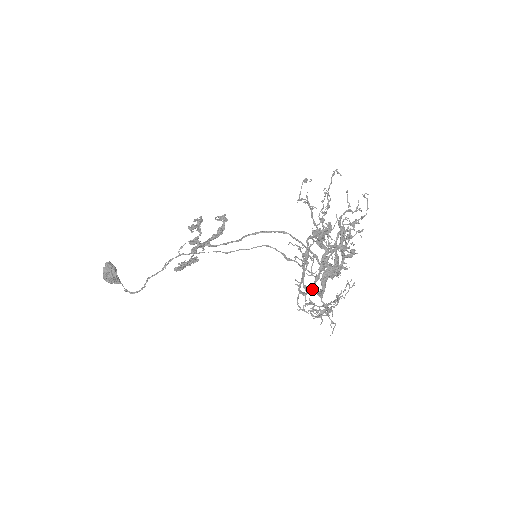
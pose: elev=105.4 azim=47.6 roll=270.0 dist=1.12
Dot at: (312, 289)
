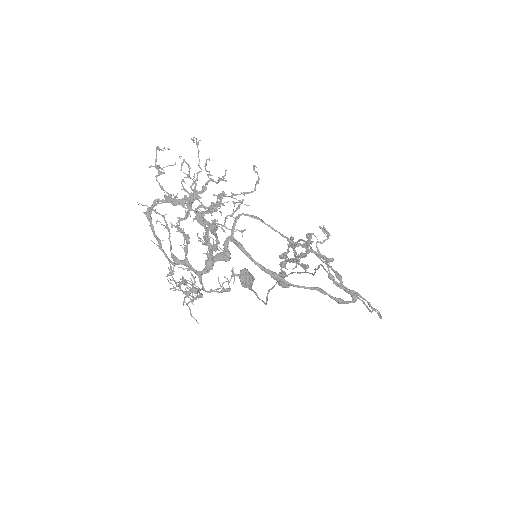
Dot at: (183, 262)
